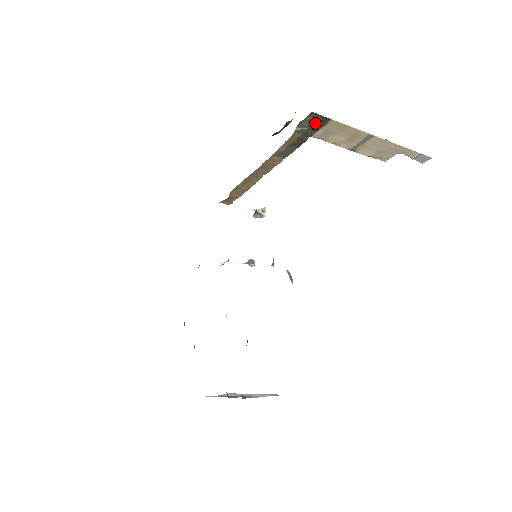
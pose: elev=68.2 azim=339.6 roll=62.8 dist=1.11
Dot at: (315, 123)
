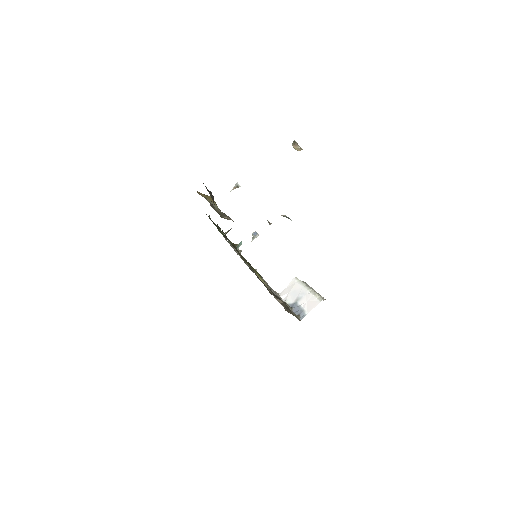
Dot at: occluded
